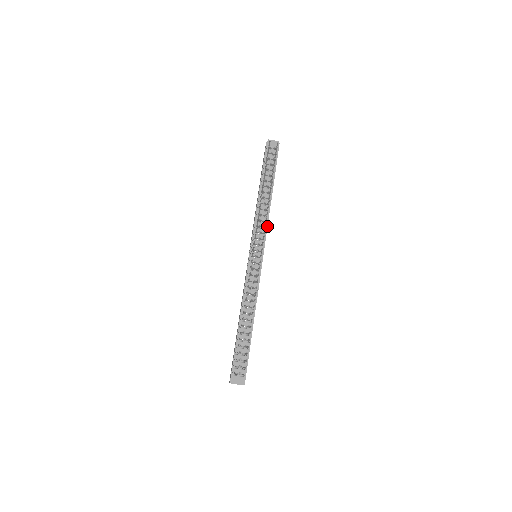
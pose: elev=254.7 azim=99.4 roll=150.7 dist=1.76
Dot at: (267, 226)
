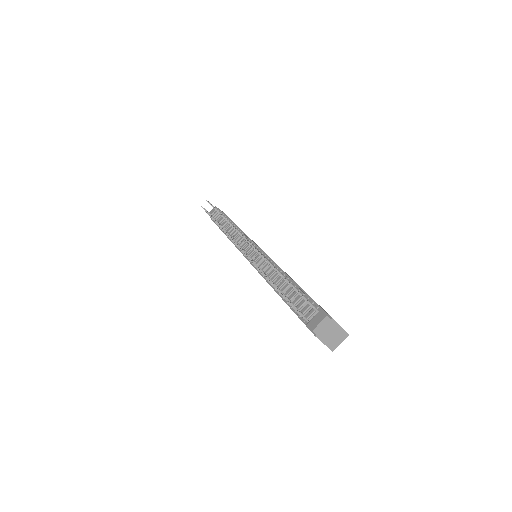
Dot at: (245, 235)
